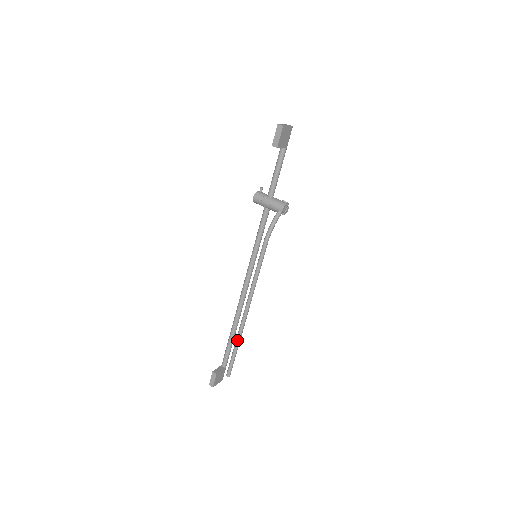
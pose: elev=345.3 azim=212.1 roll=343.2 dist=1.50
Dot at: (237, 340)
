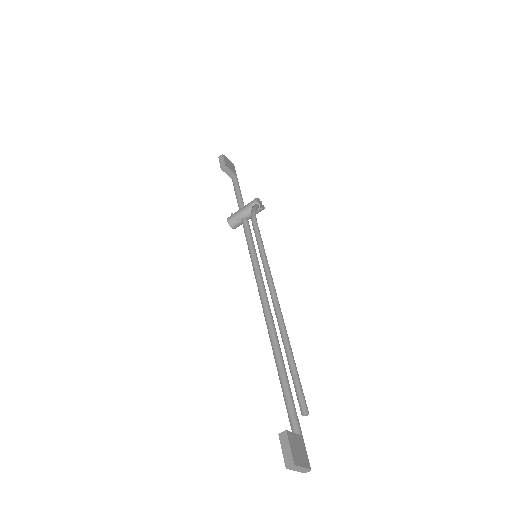
Dot at: (284, 341)
